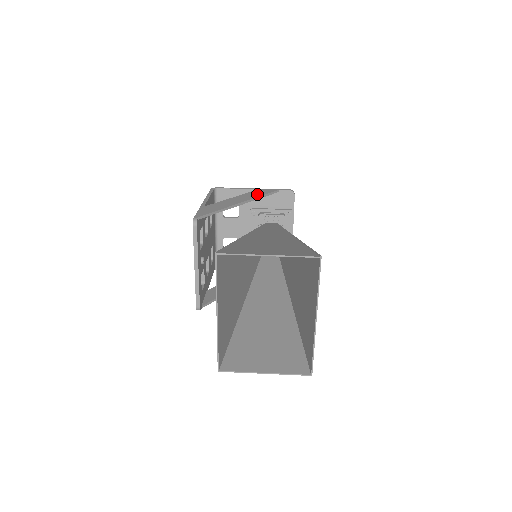
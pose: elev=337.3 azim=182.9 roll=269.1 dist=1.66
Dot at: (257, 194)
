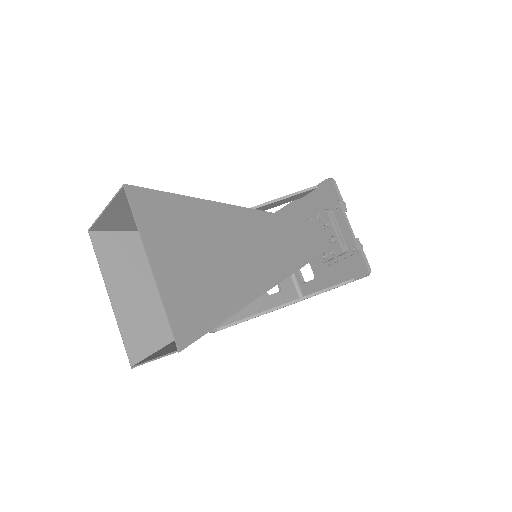
Dot at: occluded
